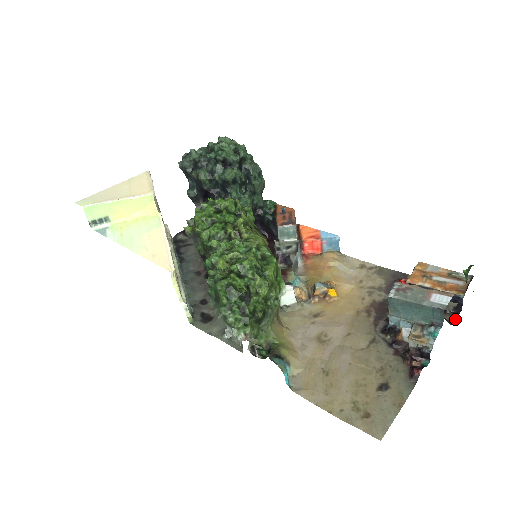
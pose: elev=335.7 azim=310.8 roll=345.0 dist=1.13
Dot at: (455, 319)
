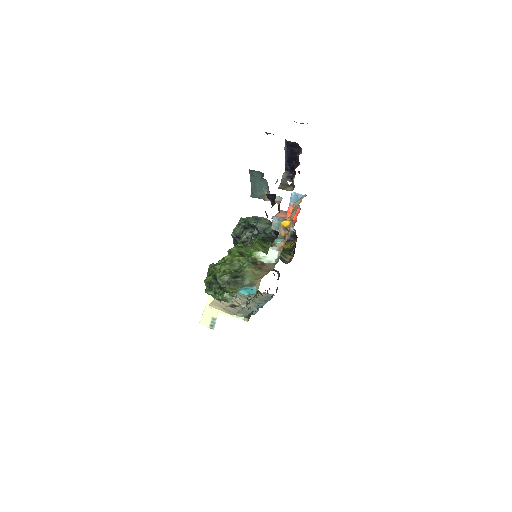
Dot at: occluded
